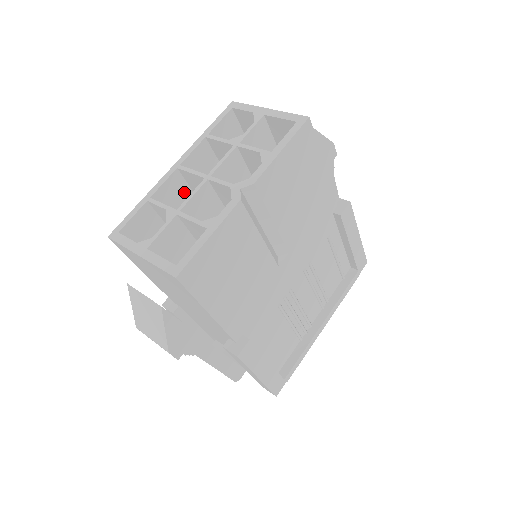
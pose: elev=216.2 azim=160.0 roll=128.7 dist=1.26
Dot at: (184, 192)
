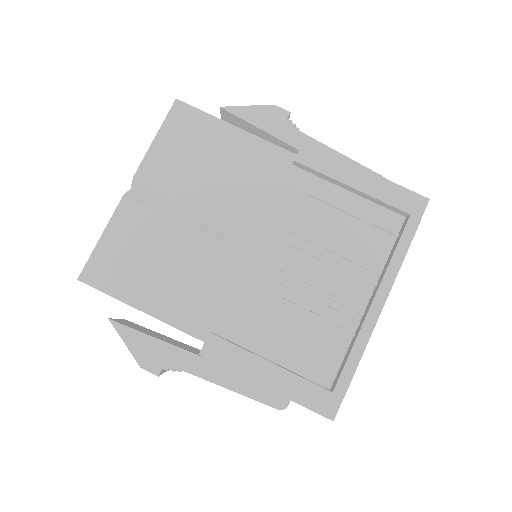
Dot at: occluded
